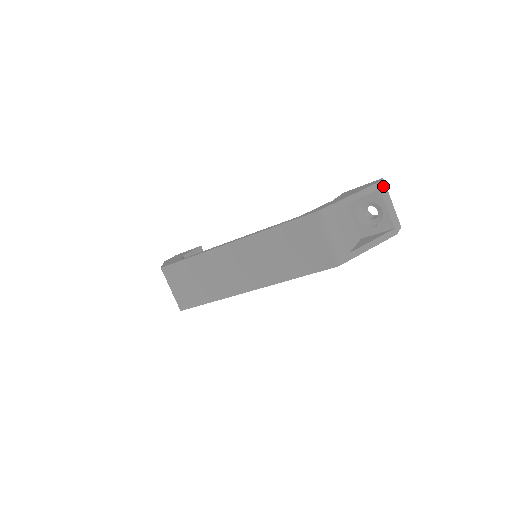
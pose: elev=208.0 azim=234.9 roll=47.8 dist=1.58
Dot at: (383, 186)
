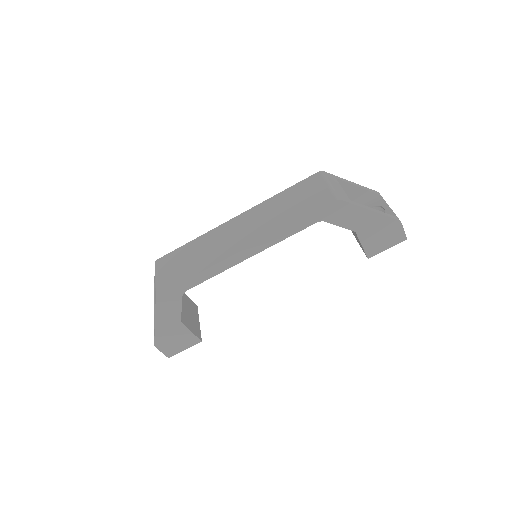
Dot at: occluded
